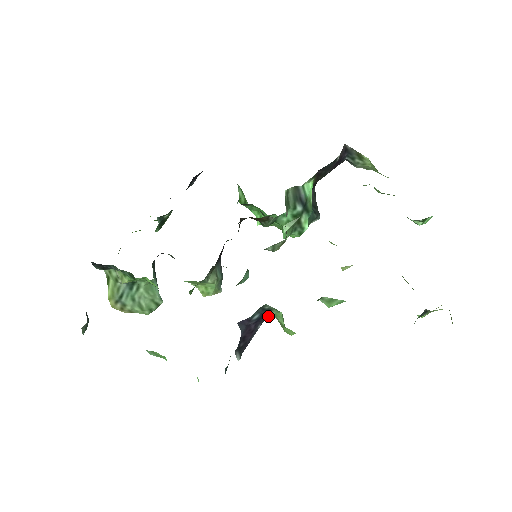
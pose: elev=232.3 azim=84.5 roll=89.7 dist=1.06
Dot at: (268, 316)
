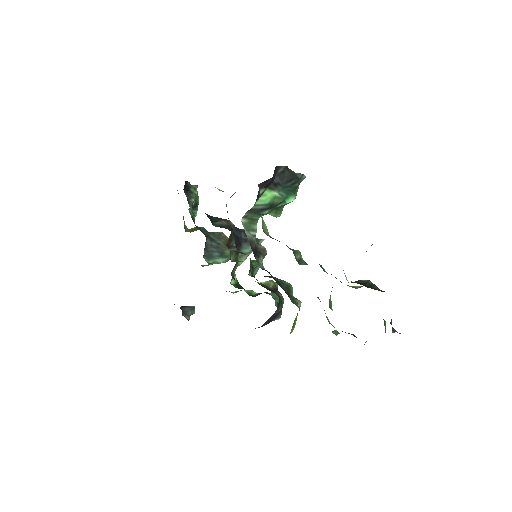
Dot at: occluded
